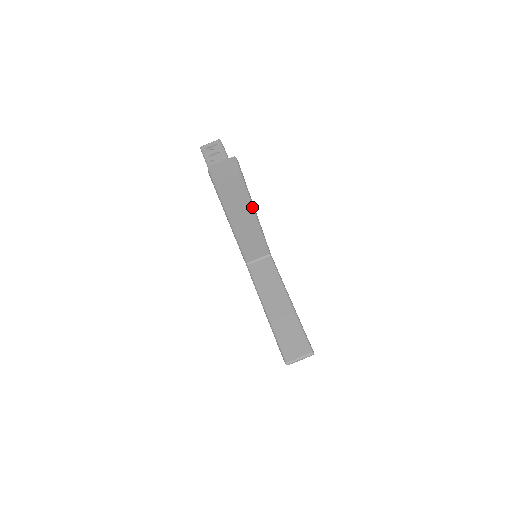
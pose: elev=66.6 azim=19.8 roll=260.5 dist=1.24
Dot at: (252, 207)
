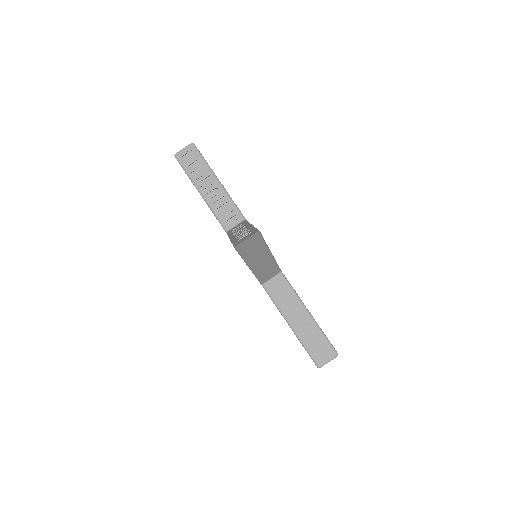
Dot at: (269, 253)
